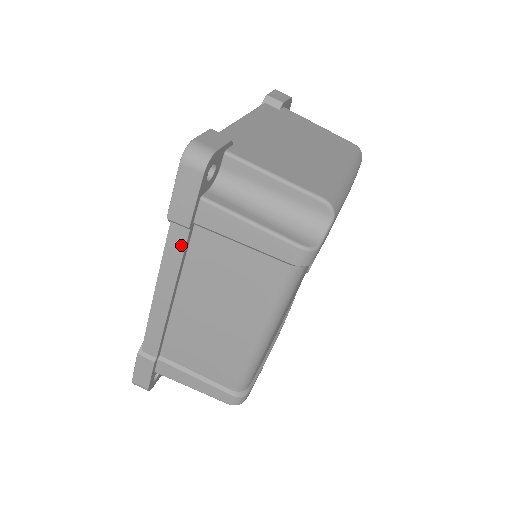
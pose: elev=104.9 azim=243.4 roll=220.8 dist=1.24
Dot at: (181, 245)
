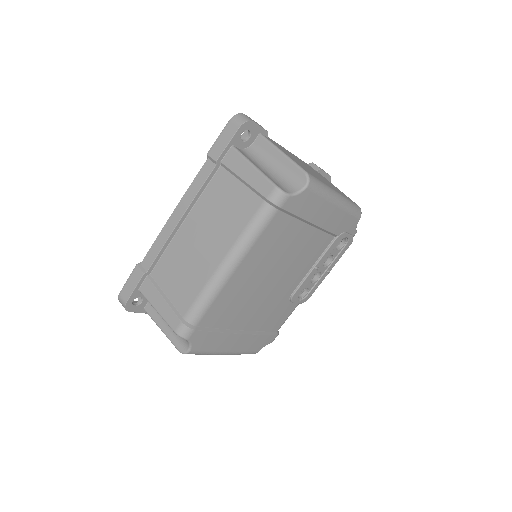
Dot at: (206, 175)
